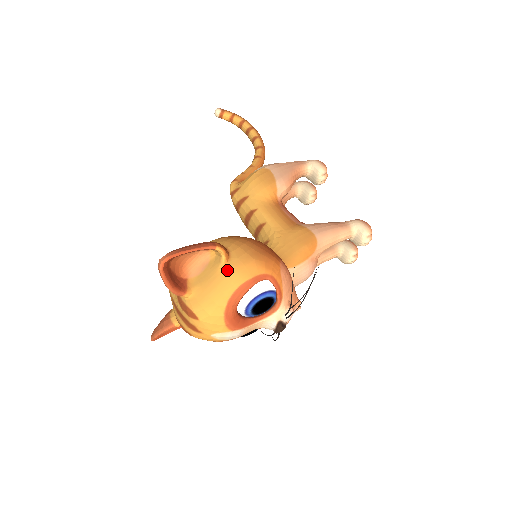
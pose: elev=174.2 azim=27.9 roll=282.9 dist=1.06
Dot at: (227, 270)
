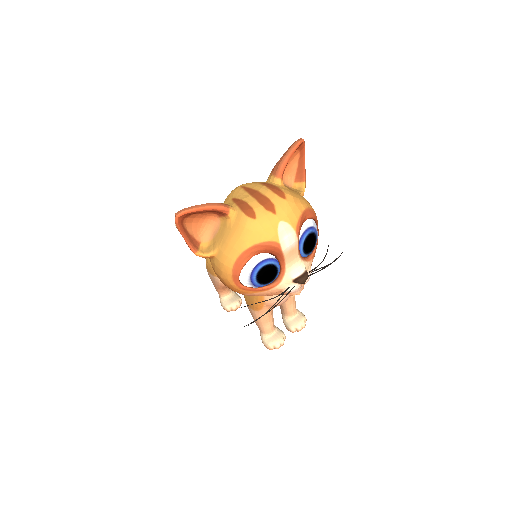
Dot at: occluded
